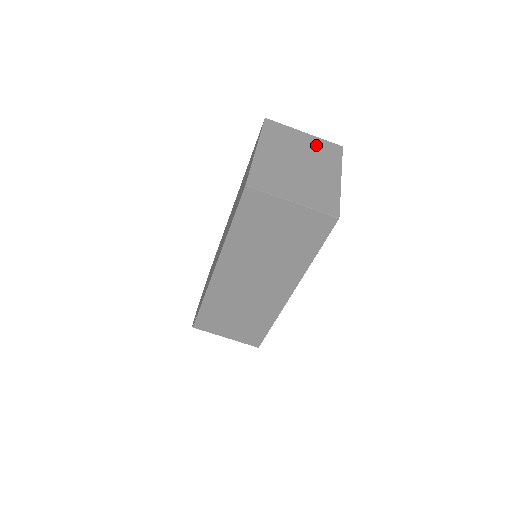
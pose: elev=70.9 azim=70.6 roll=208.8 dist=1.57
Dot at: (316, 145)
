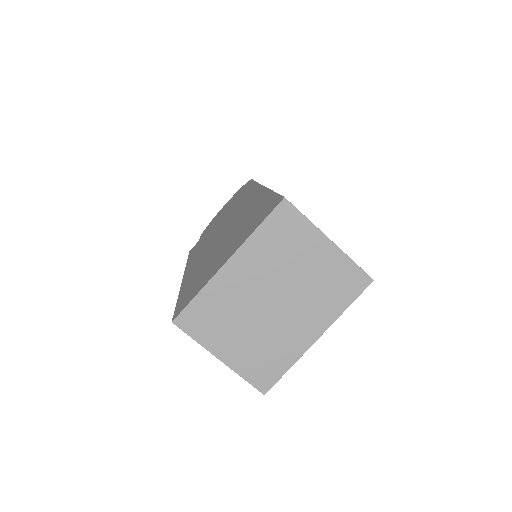
Dot at: (329, 270)
